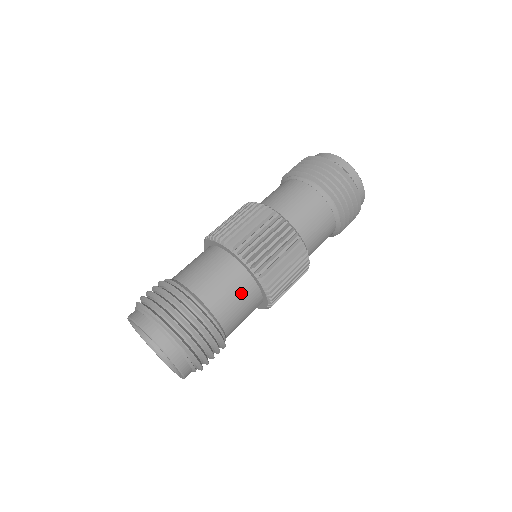
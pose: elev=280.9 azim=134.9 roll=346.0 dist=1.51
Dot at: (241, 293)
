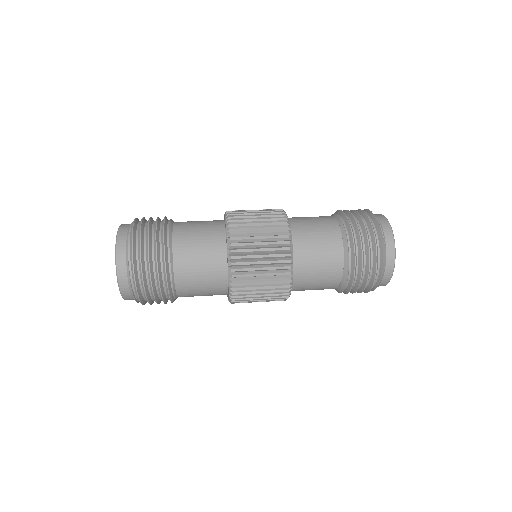
Dot at: (207, 239)
